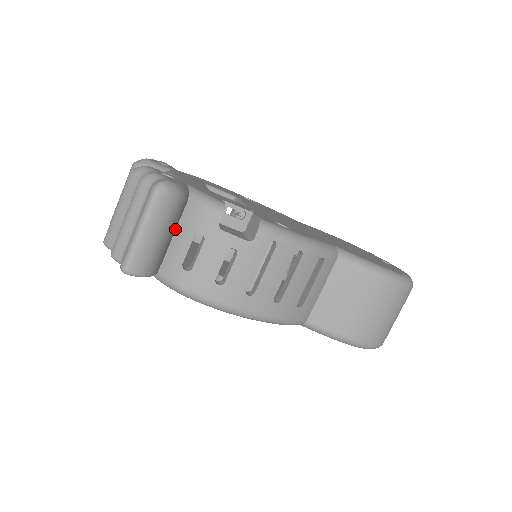
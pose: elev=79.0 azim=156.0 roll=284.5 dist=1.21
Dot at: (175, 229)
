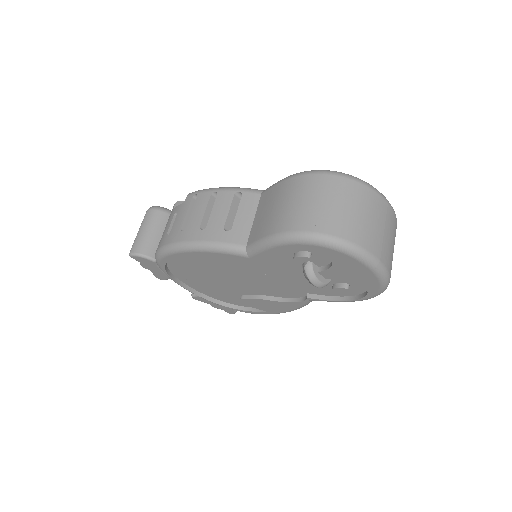
Dot at: occluded
